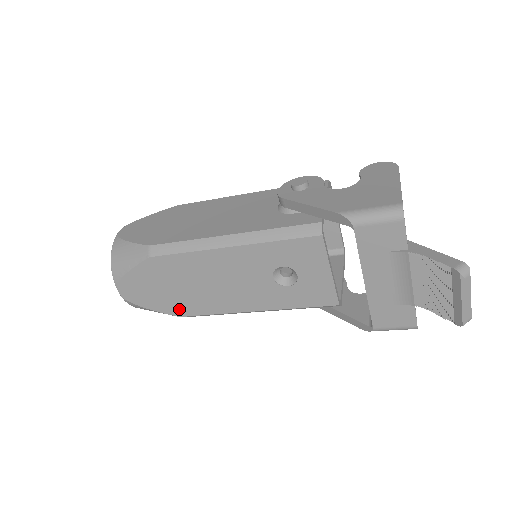
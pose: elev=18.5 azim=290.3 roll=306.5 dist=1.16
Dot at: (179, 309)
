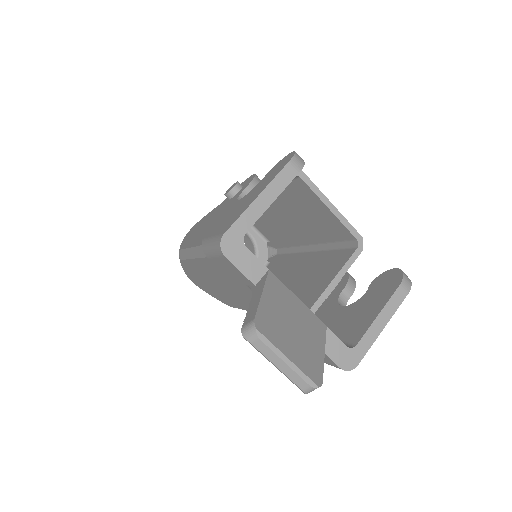
Dot at: (224, 300)
